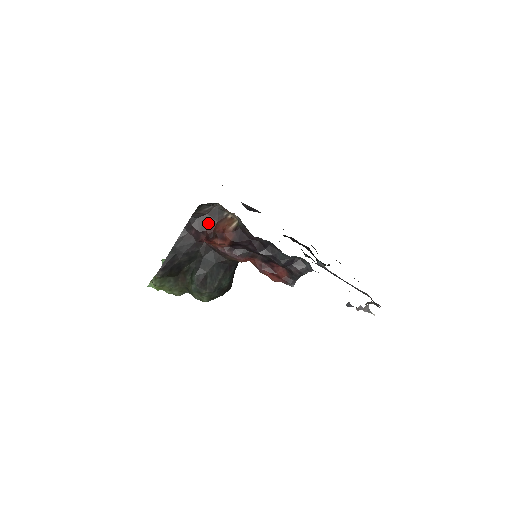
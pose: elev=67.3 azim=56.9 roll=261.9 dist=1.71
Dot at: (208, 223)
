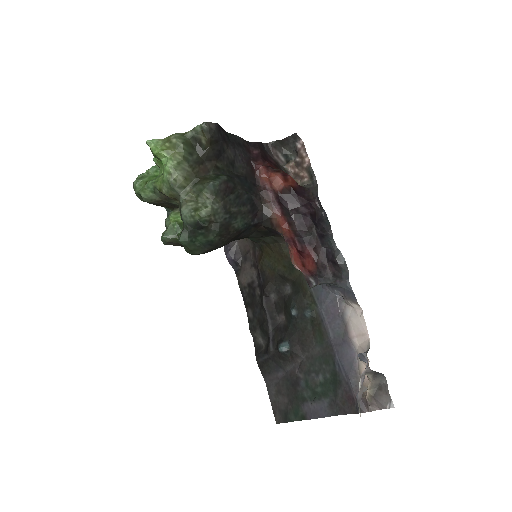
Dot at: (272, 162)
